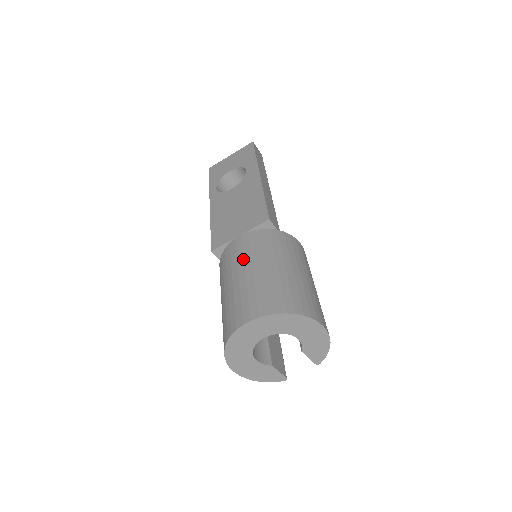
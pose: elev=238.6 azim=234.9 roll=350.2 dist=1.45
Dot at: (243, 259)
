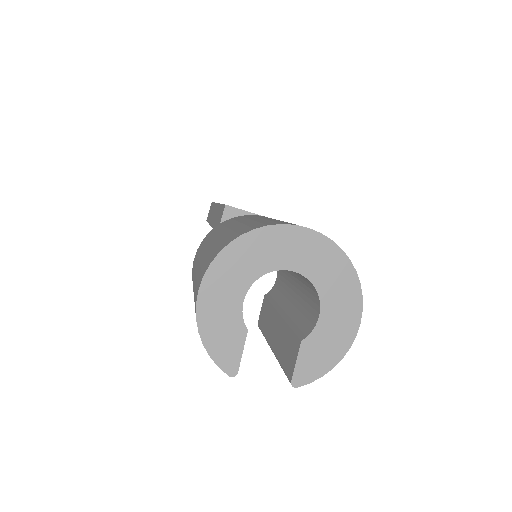
Dot at: occluded
